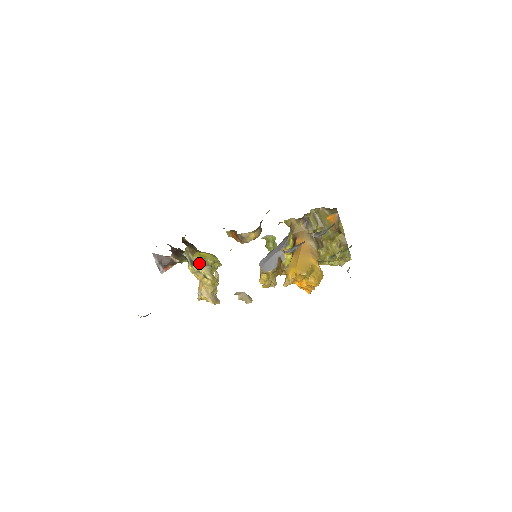
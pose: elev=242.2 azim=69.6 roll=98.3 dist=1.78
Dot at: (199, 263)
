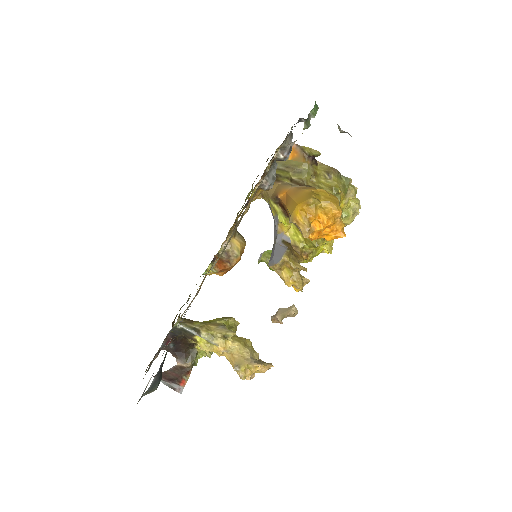
Dot at: (206, 327)
